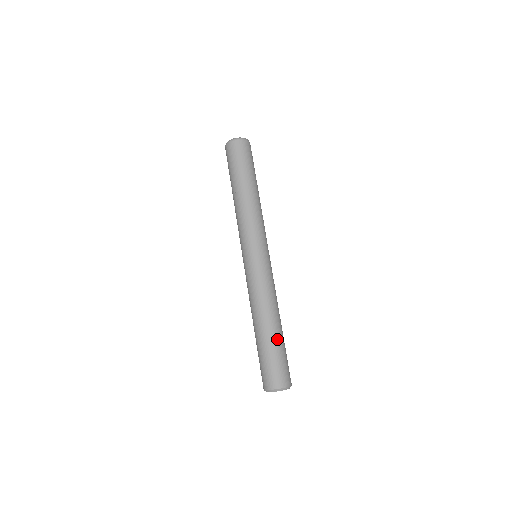
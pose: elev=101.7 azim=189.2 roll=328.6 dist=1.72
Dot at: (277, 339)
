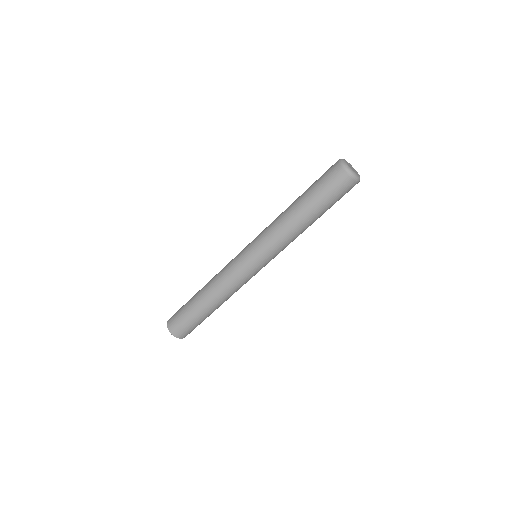
Dot at: (206, 315)
